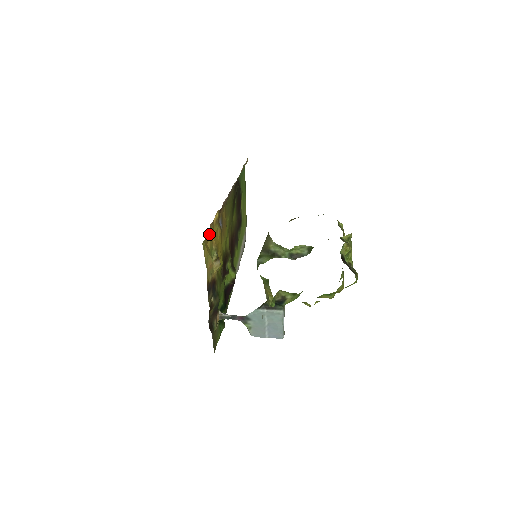
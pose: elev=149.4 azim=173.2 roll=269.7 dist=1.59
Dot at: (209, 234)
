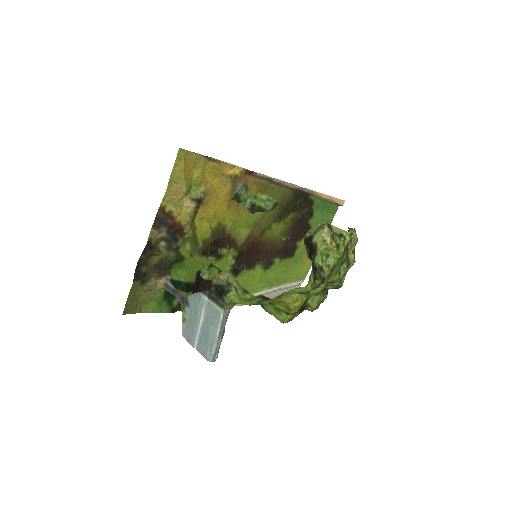
Dot at: (203, 163)
